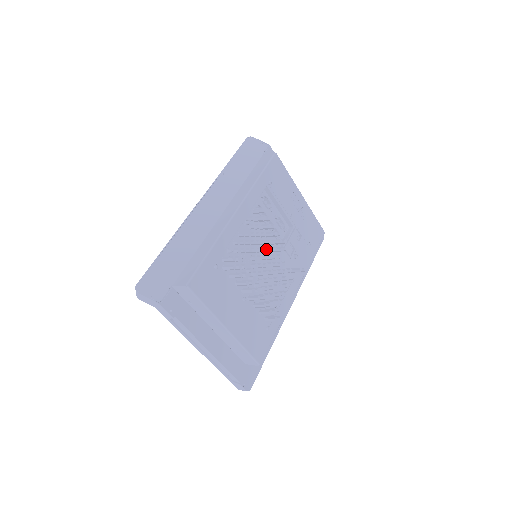
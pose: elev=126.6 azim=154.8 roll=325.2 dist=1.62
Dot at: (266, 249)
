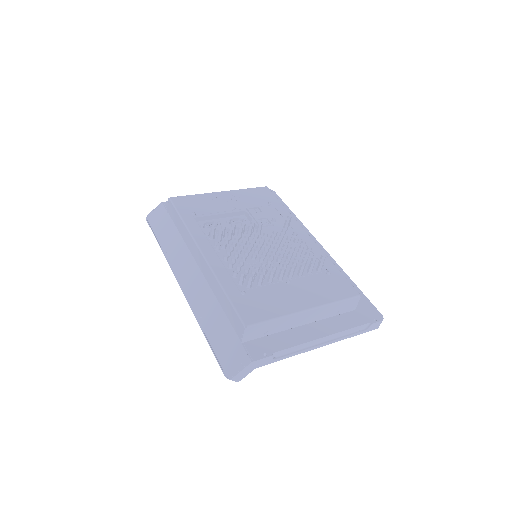
Dot at: (252, 242)
